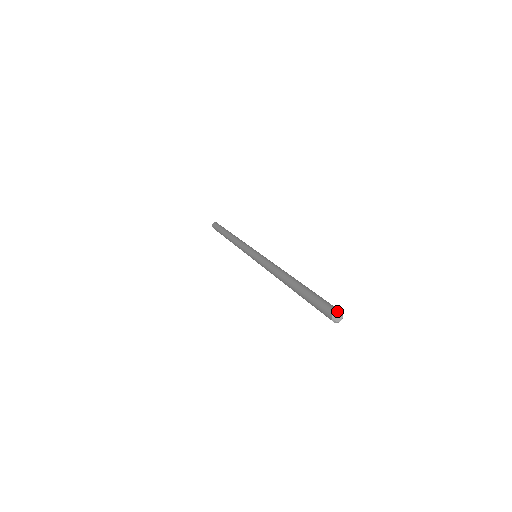
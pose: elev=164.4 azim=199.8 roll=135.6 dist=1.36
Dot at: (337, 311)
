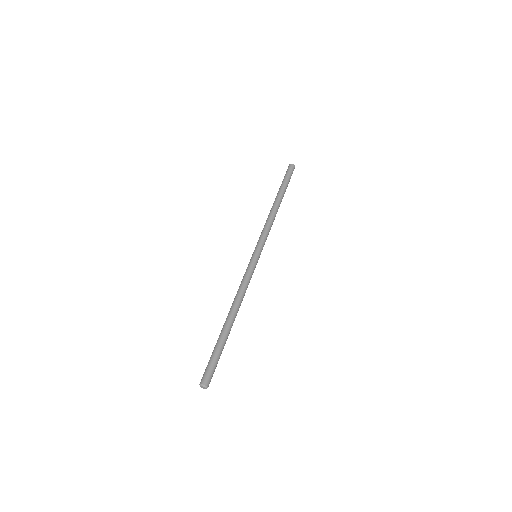
Dot at: (206, 386)
